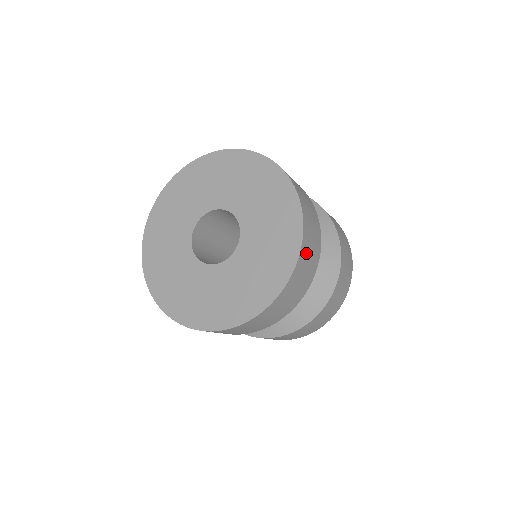
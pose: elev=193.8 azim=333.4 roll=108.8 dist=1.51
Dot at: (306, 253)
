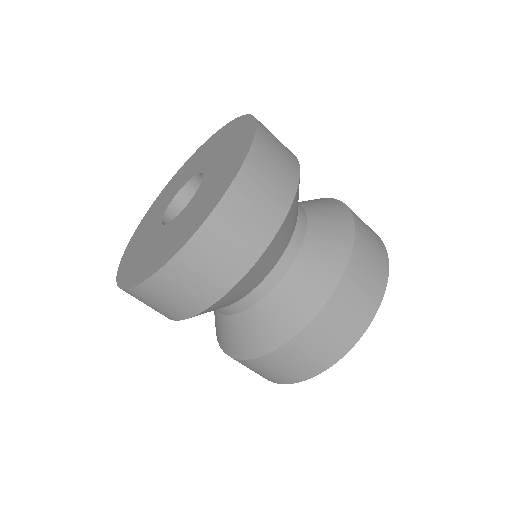
Dot at: (230, 220)
